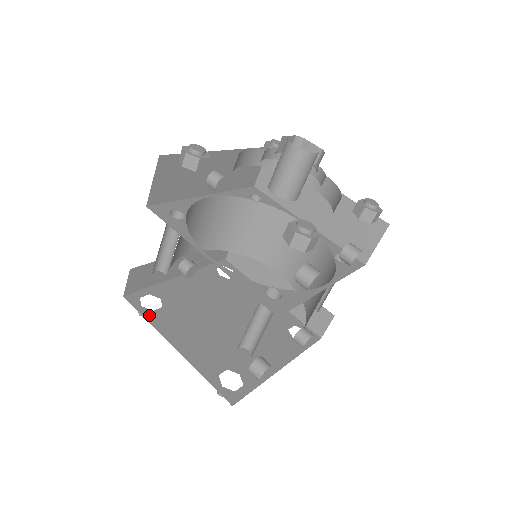
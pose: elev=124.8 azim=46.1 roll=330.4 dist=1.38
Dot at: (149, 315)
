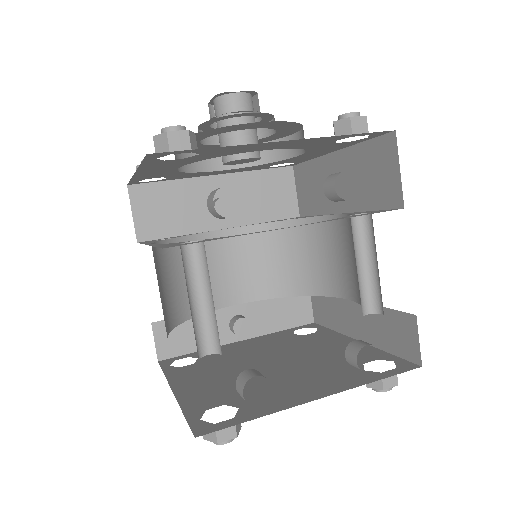
Dot at: (171, 370)
